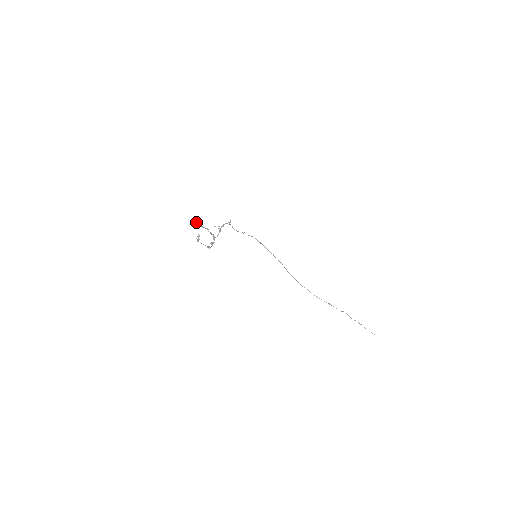
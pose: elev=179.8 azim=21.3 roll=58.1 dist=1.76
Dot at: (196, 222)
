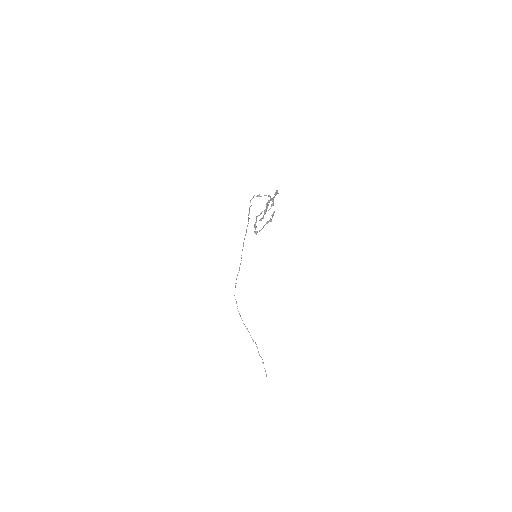
Dot at: occluded
